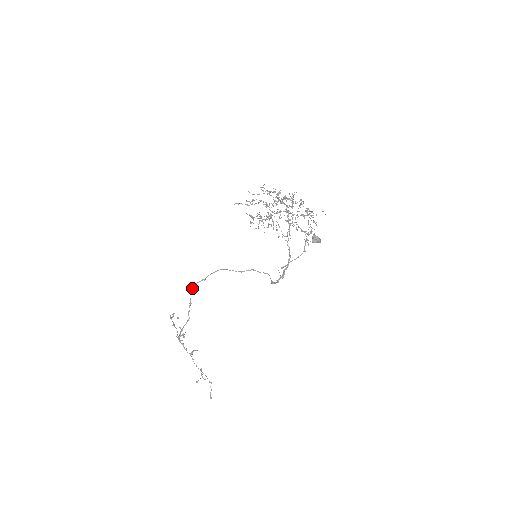
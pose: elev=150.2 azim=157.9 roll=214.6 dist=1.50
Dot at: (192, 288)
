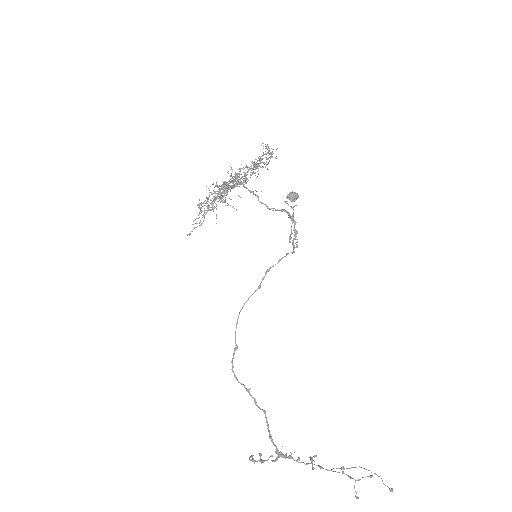
Dot at: (233, 371)
